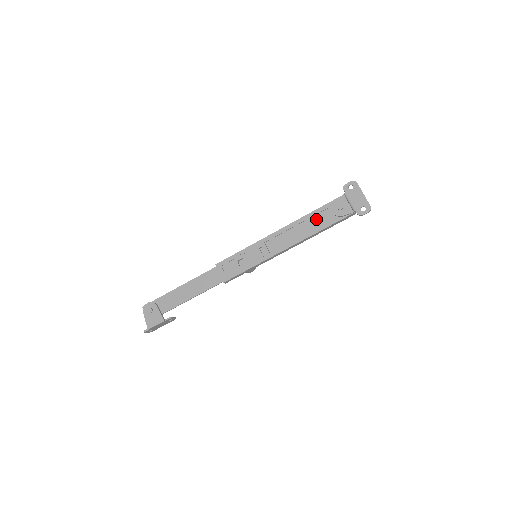
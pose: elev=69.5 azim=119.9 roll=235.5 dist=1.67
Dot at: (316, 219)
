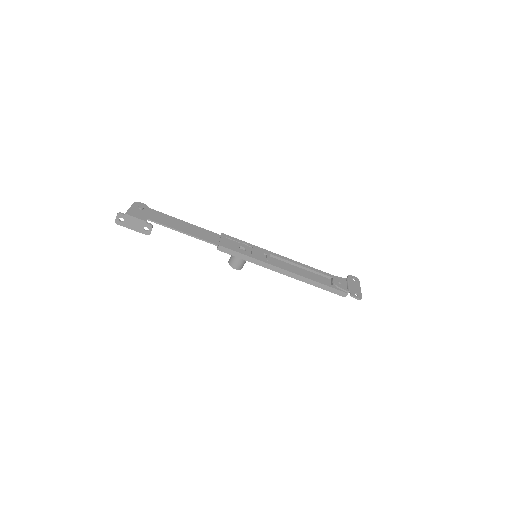
Dot at: (315, 277)
